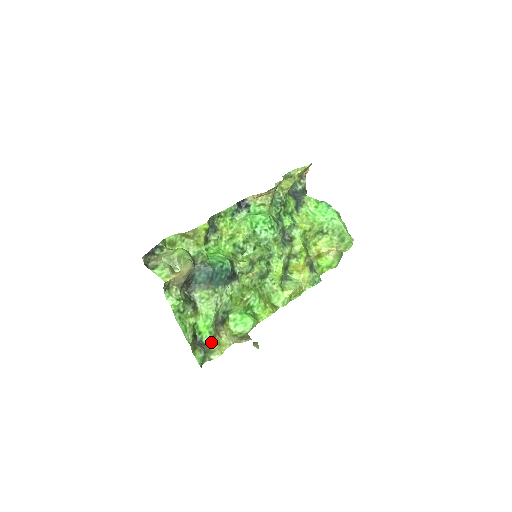
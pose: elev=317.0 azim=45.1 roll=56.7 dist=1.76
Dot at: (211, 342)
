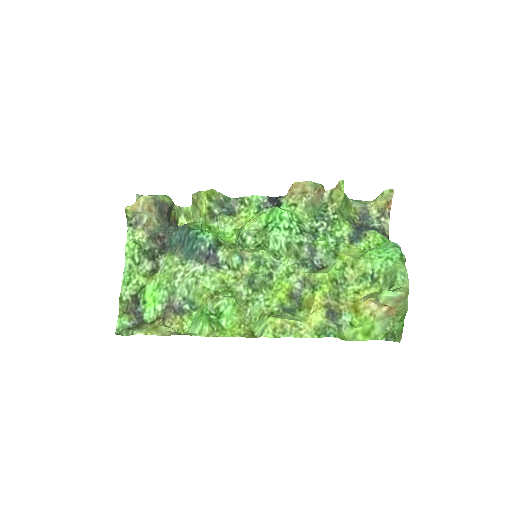
Dot at: (150, 321)
